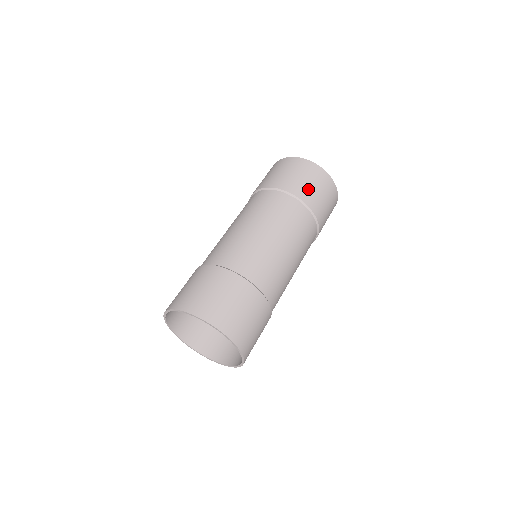
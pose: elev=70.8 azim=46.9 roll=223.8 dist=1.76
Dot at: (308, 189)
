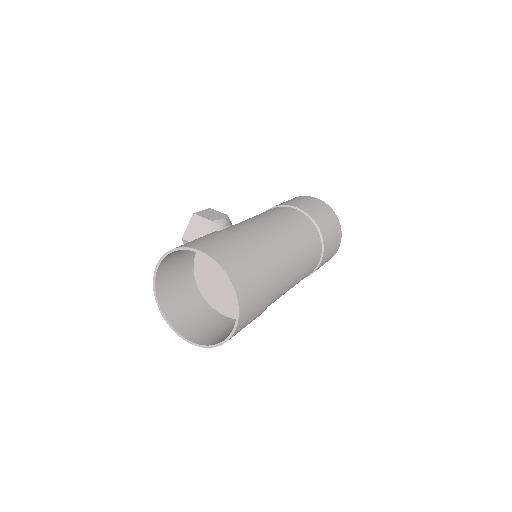
Dot at: (330, 247)
